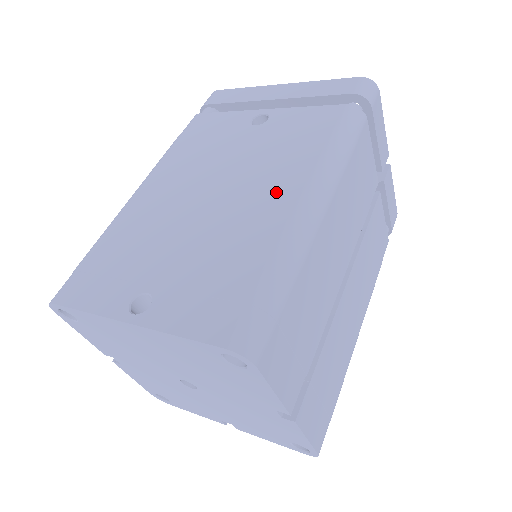
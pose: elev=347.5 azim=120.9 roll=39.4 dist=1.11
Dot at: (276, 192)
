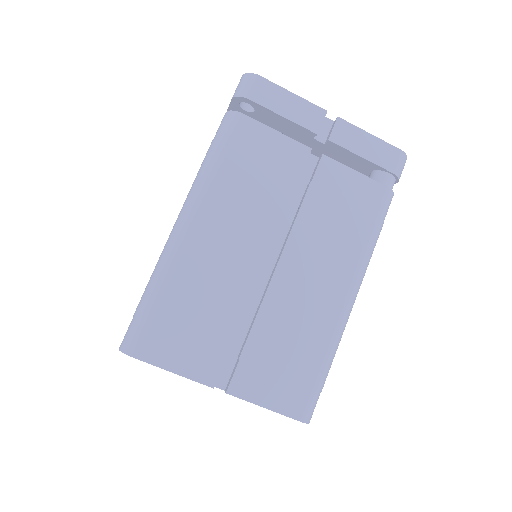
Dot at: occluded
